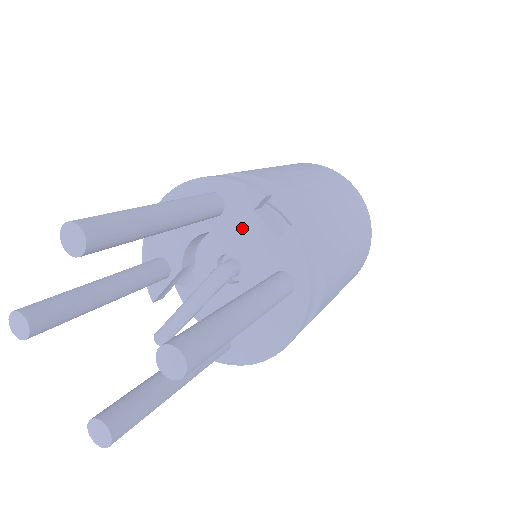
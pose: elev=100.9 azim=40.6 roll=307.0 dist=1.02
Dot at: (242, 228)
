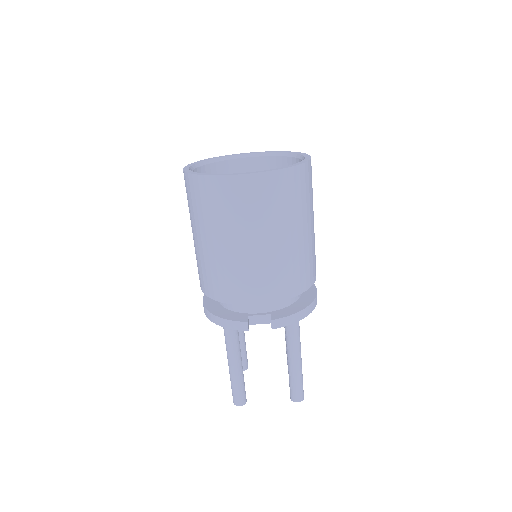
Dot at: occluded
